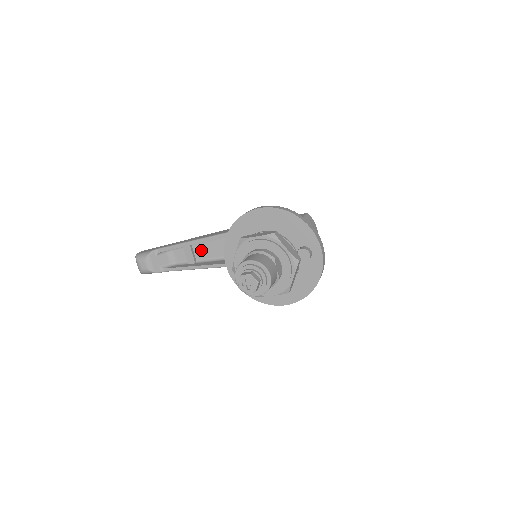
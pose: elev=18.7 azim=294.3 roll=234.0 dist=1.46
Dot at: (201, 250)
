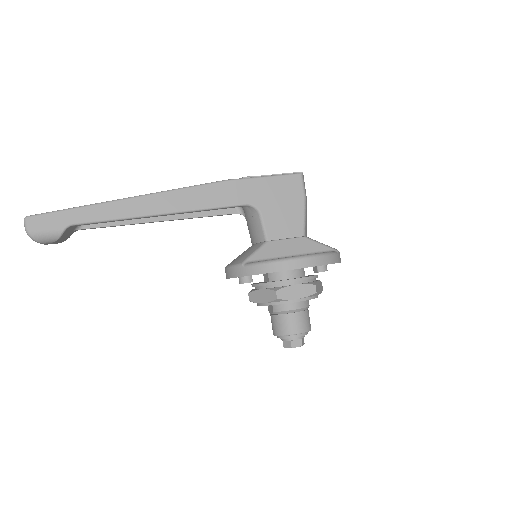
Dot at: occluded
